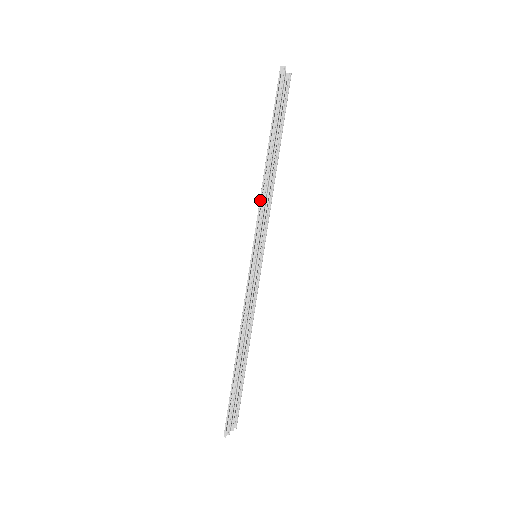
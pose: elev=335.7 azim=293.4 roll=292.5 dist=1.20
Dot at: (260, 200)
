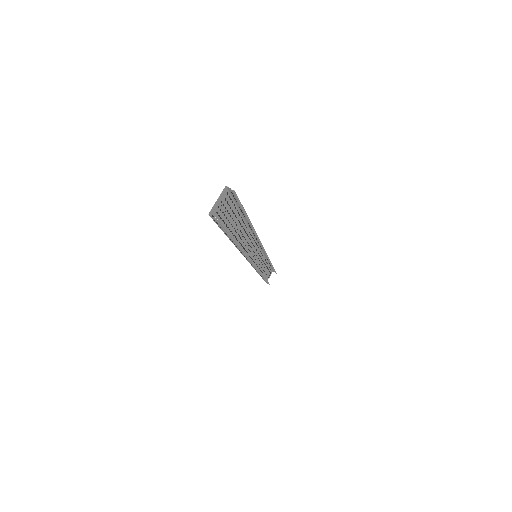
Dot at: (242, 254)
